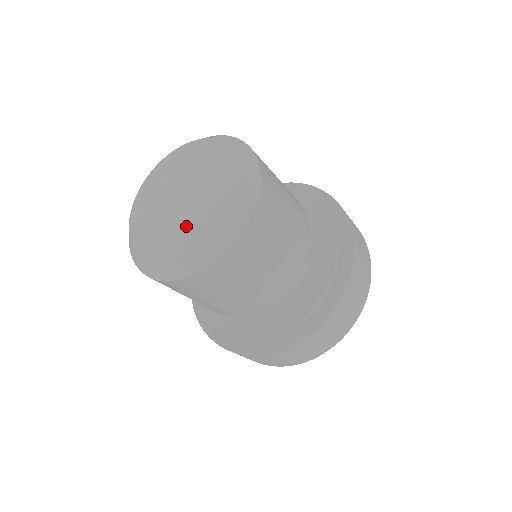
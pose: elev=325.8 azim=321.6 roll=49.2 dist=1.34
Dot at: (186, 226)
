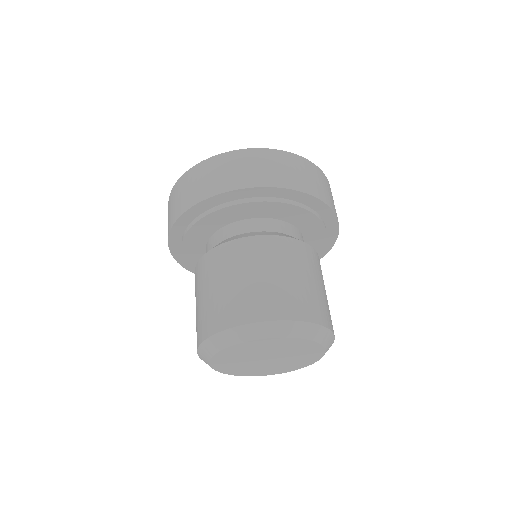
Dot at: (293, 362)
